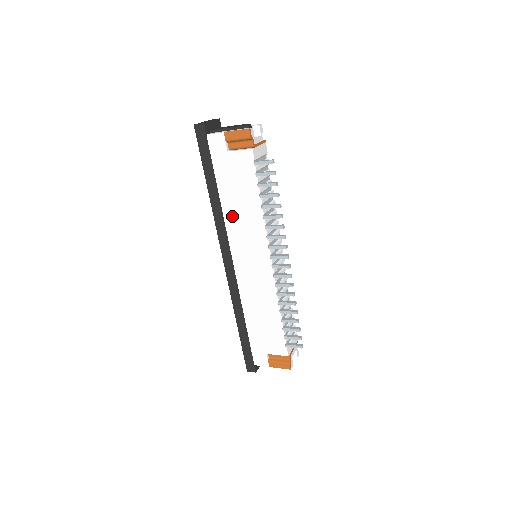
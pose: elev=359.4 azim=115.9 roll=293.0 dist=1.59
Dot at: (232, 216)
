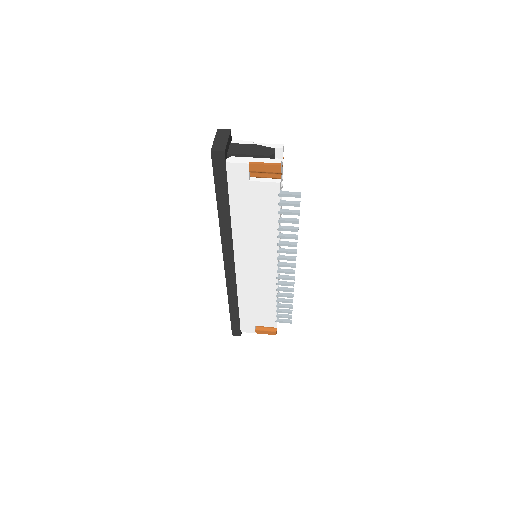
Dot at: (242, 232)
